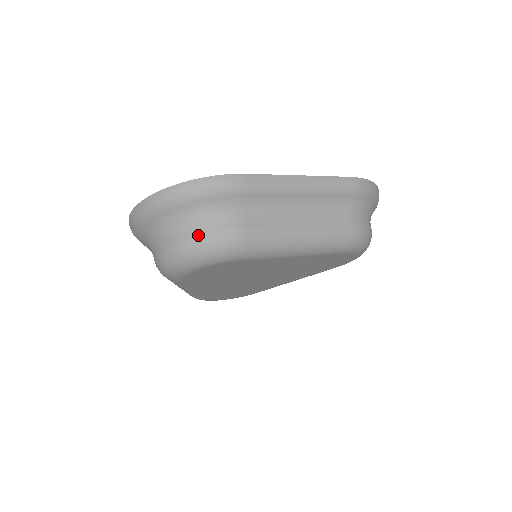
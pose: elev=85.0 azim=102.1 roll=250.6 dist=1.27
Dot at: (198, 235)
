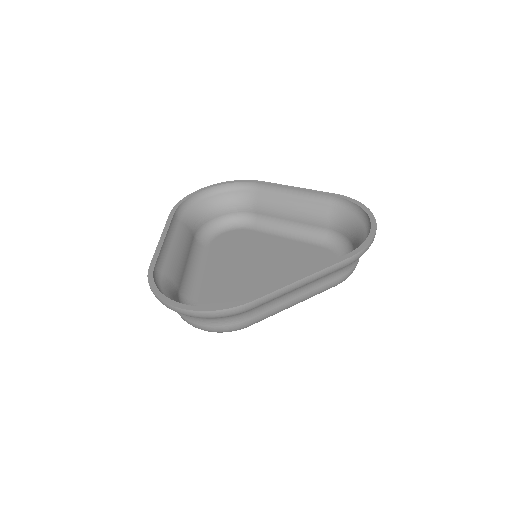
Dot at: (212, 328)
